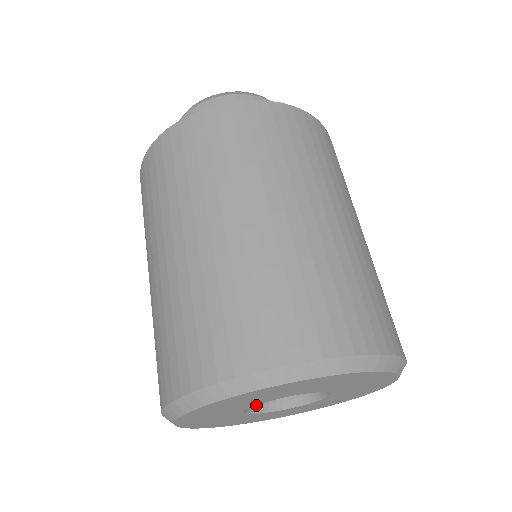
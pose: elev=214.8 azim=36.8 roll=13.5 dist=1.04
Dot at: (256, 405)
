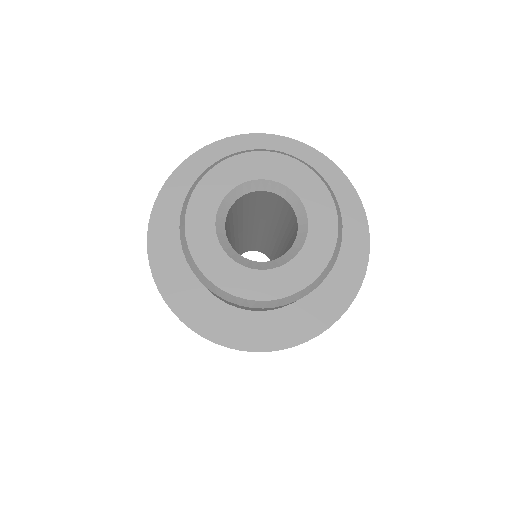
Dot at: occluded
